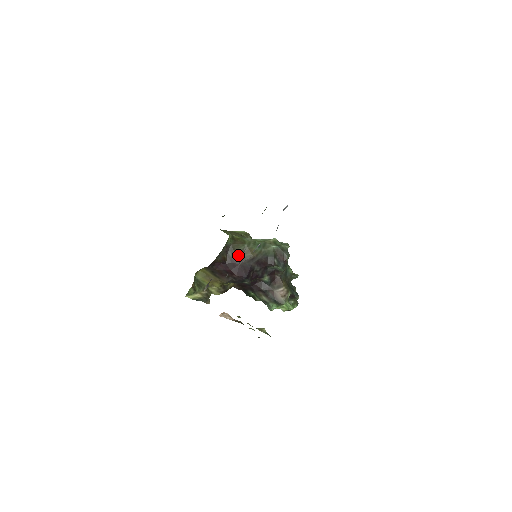
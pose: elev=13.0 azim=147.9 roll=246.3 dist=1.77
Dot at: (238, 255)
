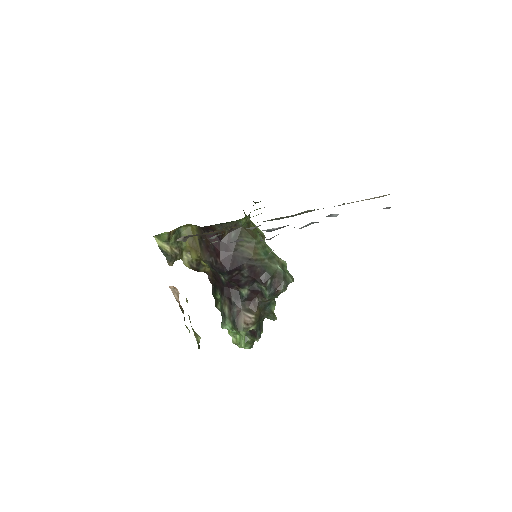
Dot at: (239, 243)
